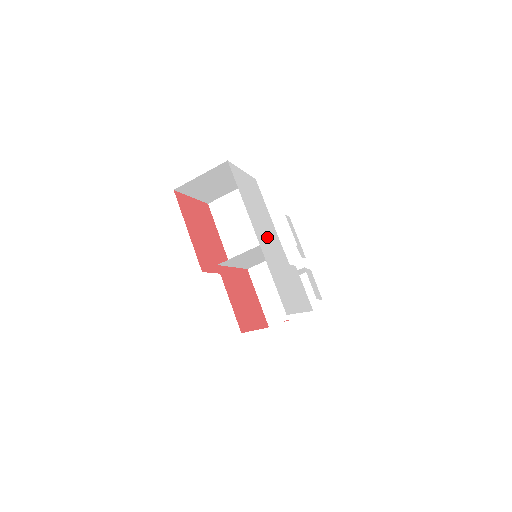
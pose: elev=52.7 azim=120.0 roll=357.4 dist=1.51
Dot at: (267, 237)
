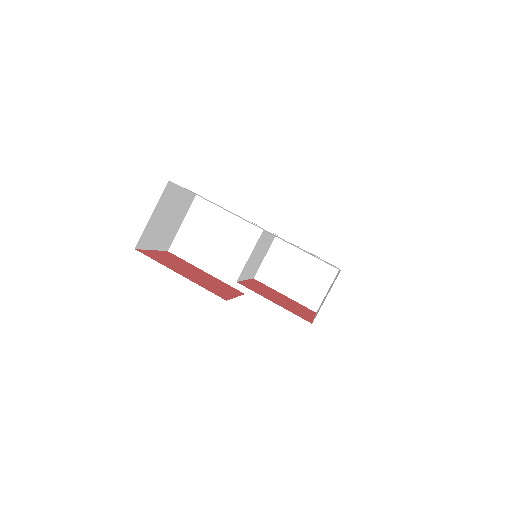
Dot at: occluded
